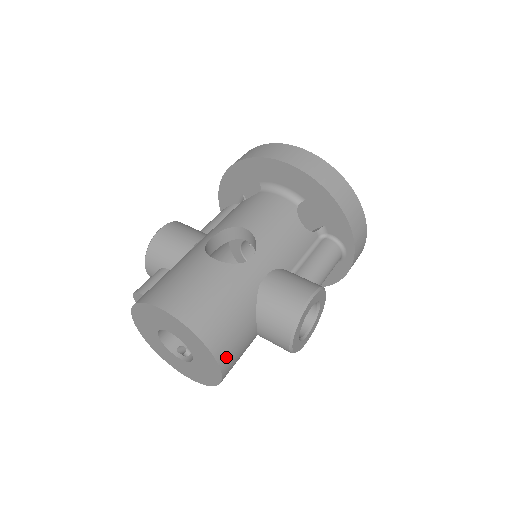
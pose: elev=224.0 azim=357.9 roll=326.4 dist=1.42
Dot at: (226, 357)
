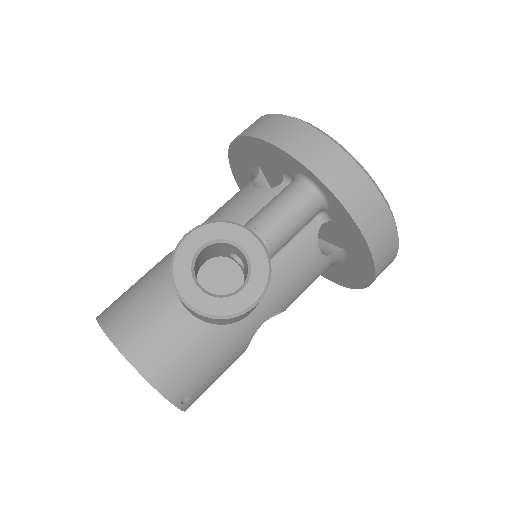
Dot at: (130, 341)
